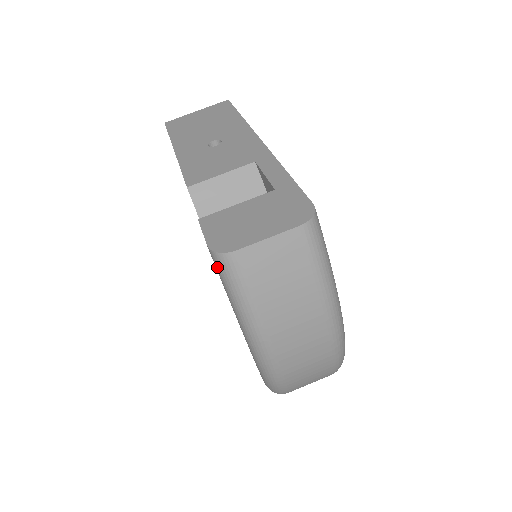
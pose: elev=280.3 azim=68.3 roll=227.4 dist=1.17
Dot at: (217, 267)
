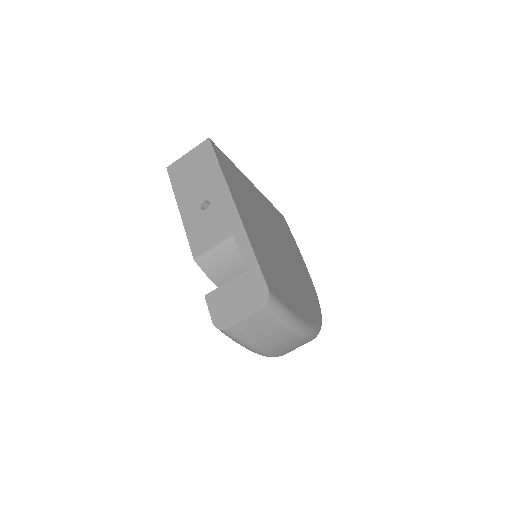
Dot at: occluded
